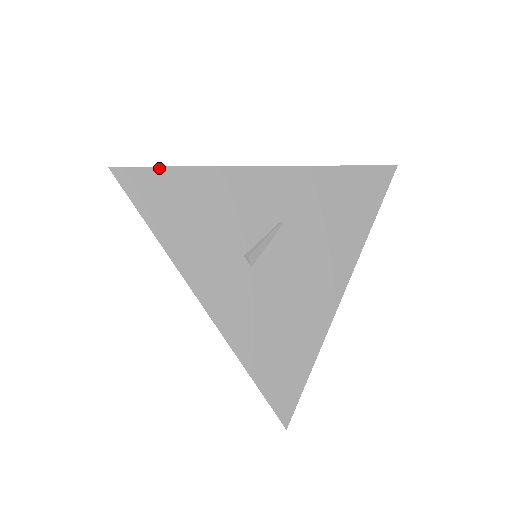
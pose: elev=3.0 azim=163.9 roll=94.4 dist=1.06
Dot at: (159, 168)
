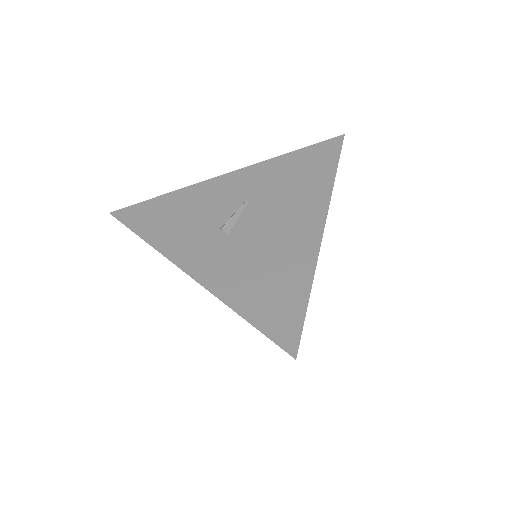
Dot at: (145, 202)
